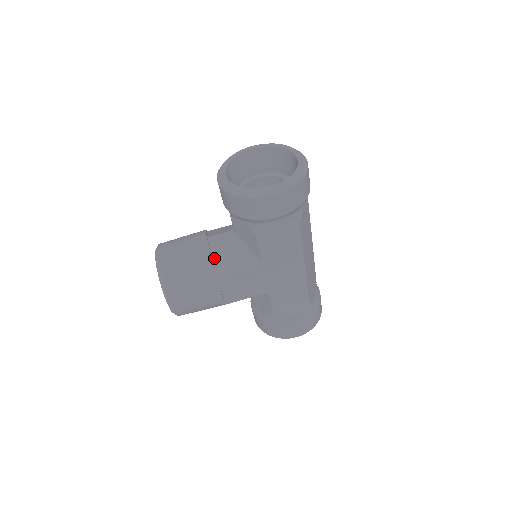
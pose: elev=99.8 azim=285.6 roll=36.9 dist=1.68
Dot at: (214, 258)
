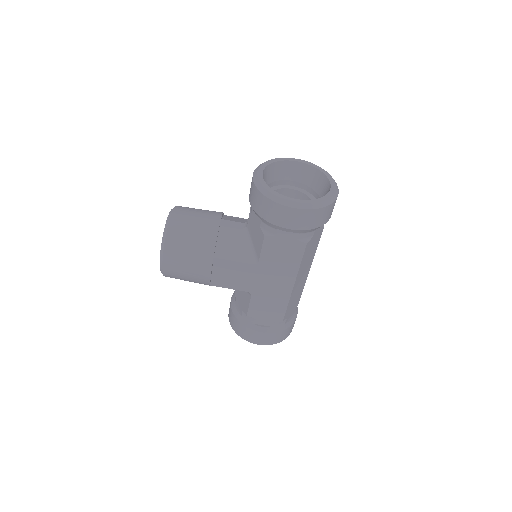
Dot at: (219, 240)
